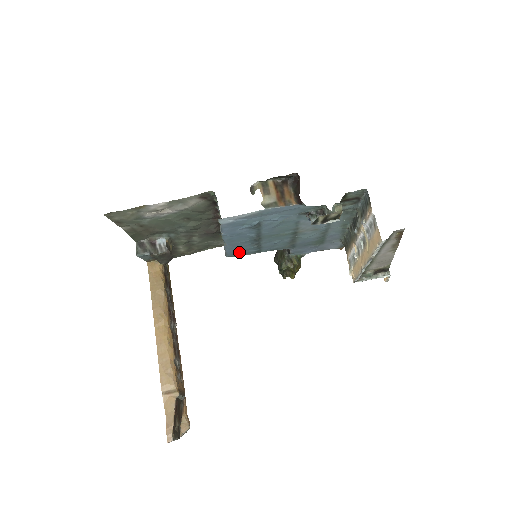
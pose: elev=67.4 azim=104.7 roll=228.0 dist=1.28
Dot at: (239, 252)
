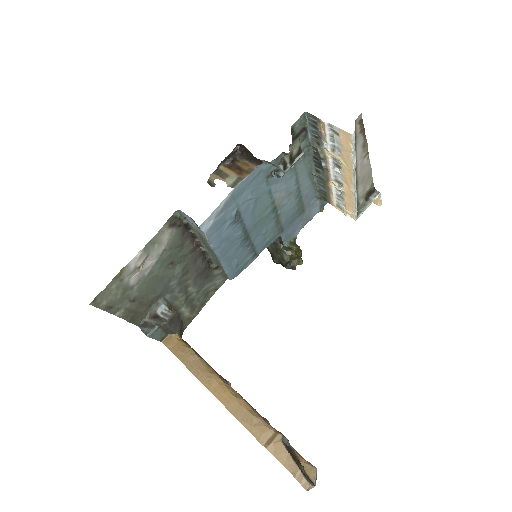
Dot at: (239, 266)
